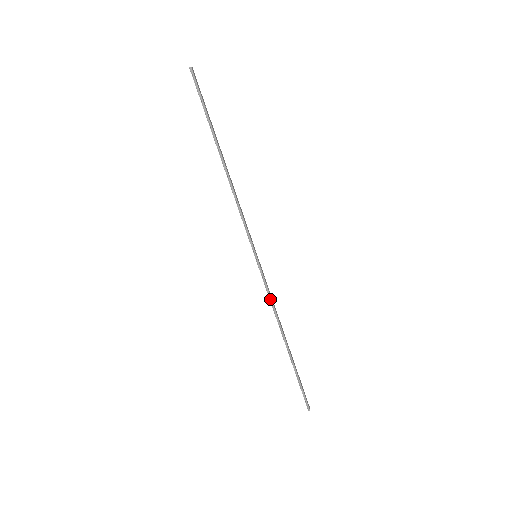
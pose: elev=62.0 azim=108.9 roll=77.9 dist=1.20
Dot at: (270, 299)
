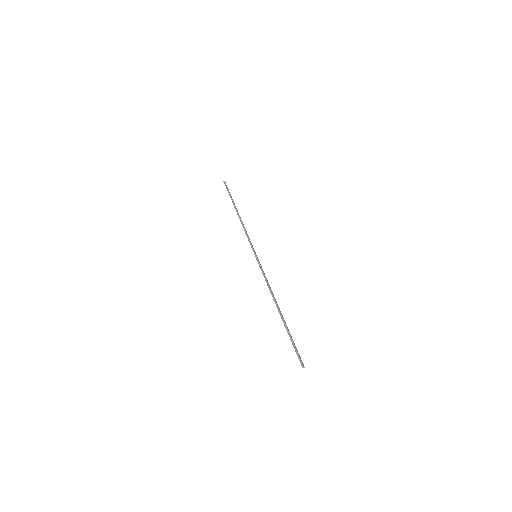
Dot at: (265, 279)
